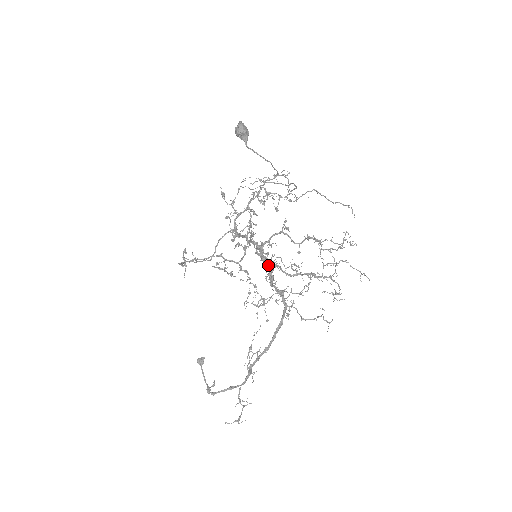
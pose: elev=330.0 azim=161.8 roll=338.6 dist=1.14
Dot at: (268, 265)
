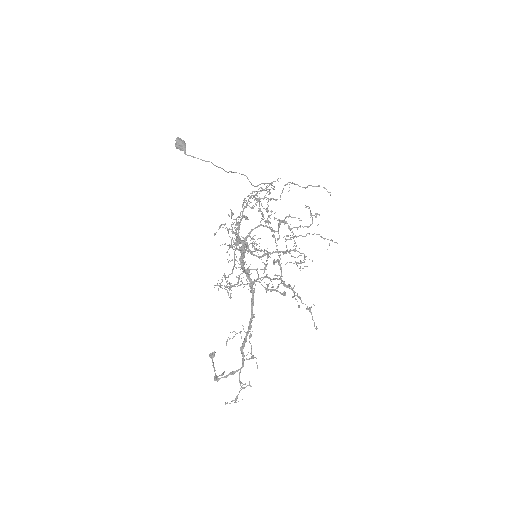
Dot at: (241, 253)
